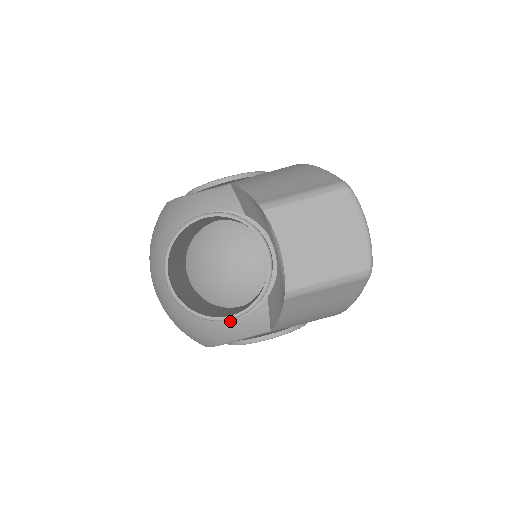
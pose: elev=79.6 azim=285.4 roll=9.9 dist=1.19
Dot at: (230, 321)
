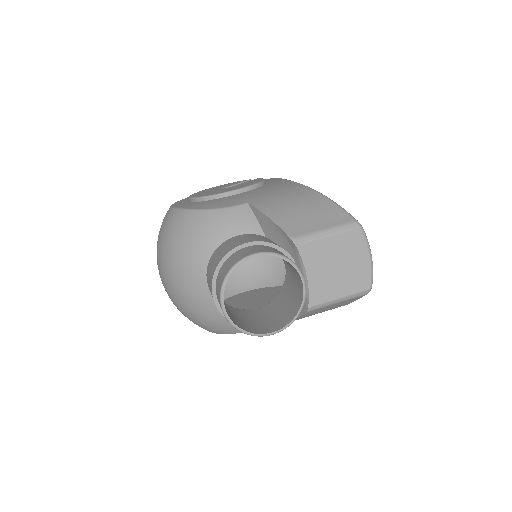
Dot at: occluded
